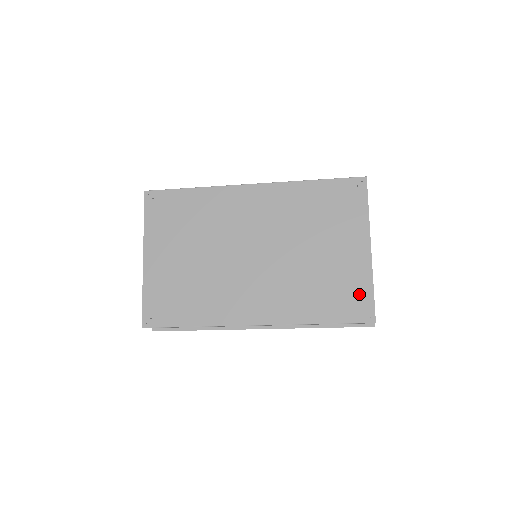
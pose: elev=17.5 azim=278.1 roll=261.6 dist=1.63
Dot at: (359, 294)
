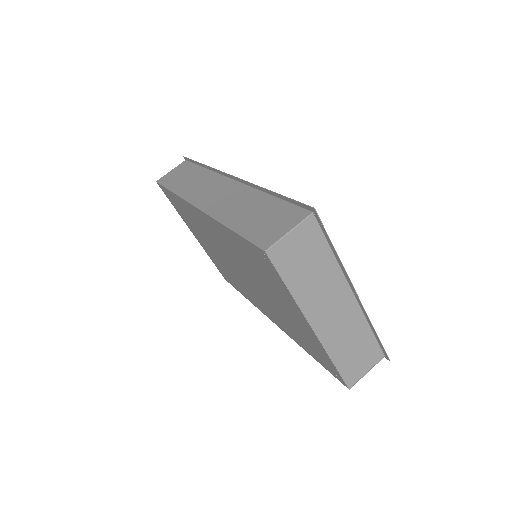
Dot at: (324, 359)
